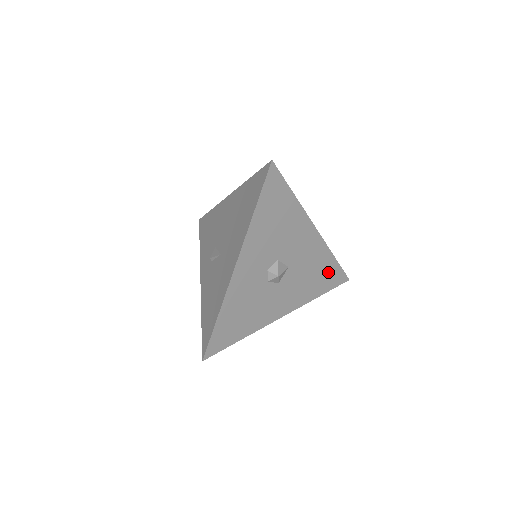
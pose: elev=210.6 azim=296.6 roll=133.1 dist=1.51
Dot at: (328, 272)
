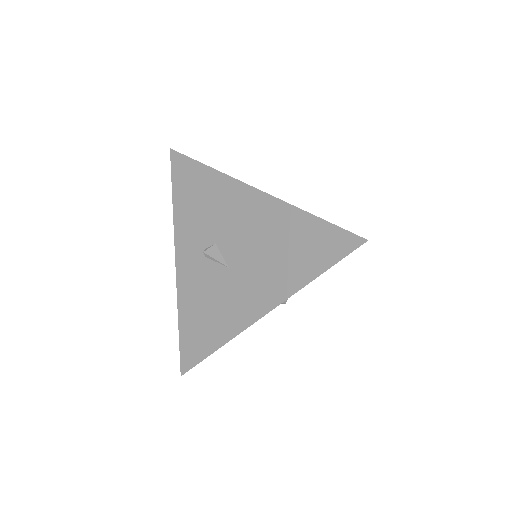
Dot at: occluded
